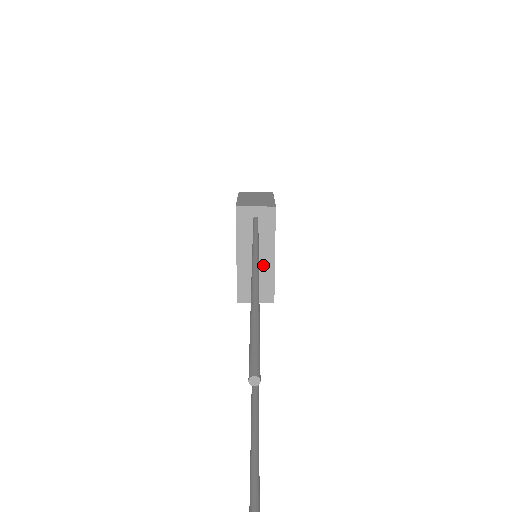
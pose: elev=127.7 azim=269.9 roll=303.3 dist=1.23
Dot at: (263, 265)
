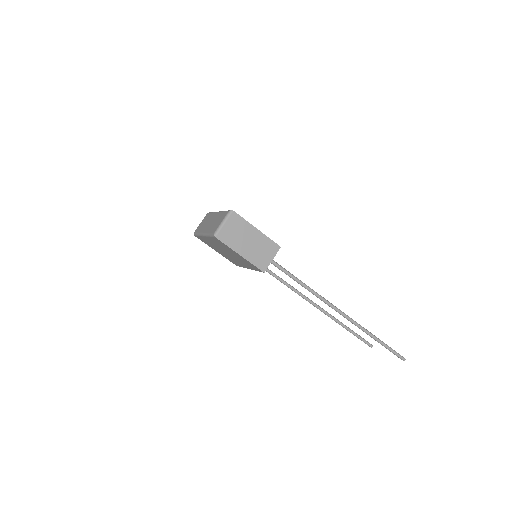
Dot at: occluded
